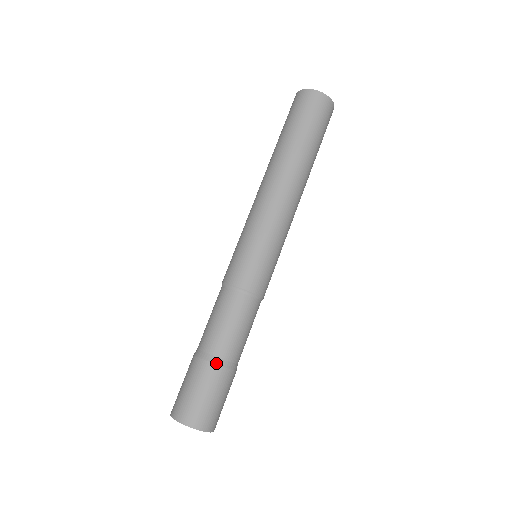
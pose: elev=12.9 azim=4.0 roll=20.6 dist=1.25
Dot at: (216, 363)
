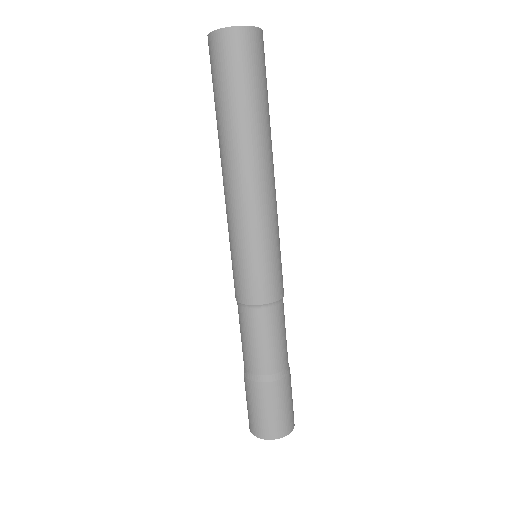
Dot at: (281, 378)
